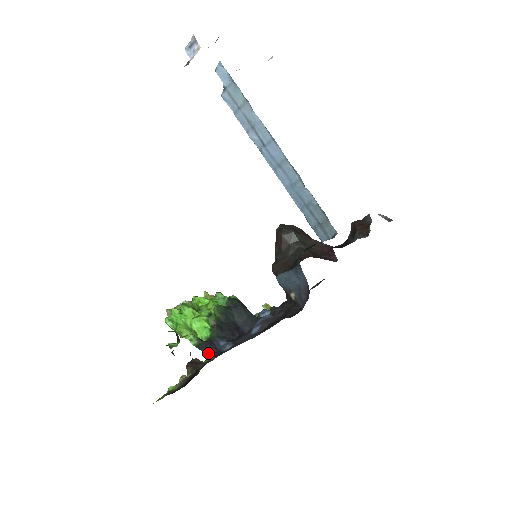
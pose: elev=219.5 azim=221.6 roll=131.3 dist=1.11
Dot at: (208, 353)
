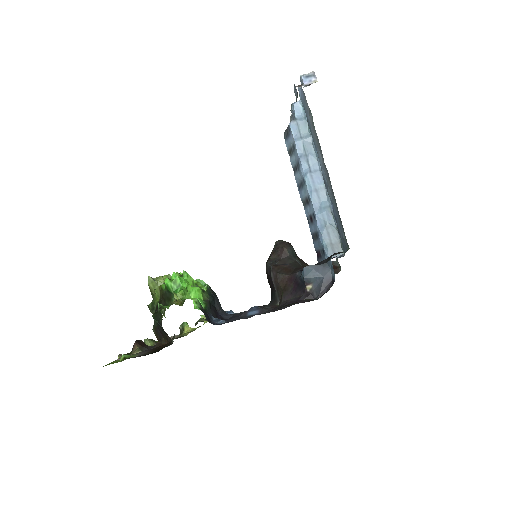
Dot at: (208, 320)
